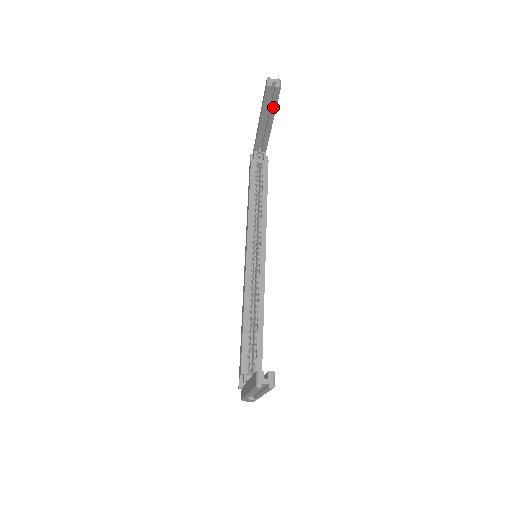
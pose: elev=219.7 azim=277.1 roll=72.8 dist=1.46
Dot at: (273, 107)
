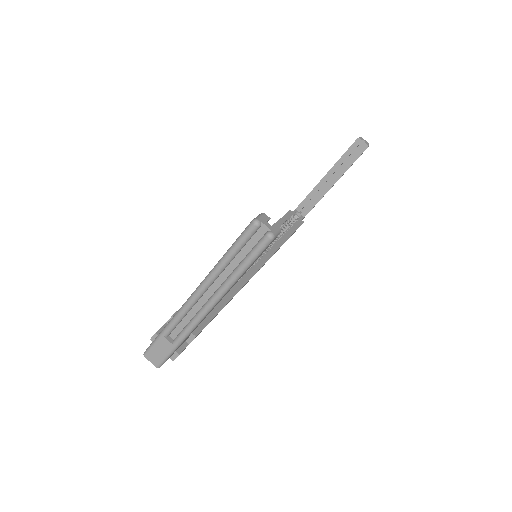
Dot at: (347, 165)
